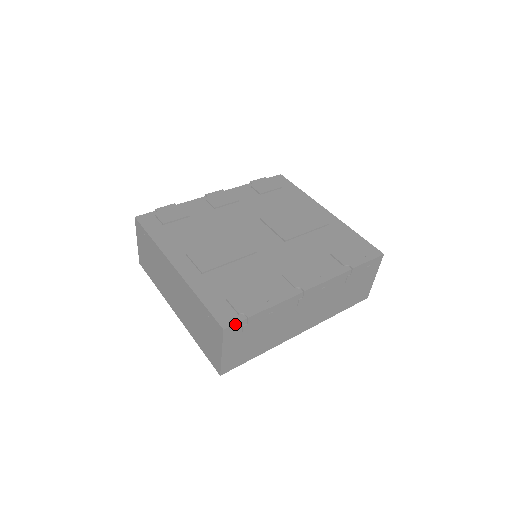
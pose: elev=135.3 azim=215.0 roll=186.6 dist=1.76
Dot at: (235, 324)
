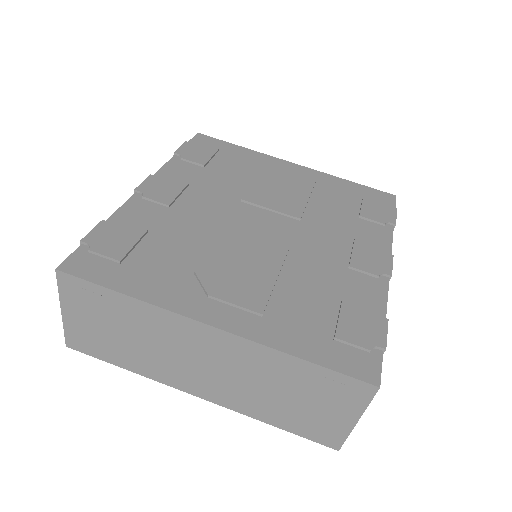
Dot at: (381, 369)
